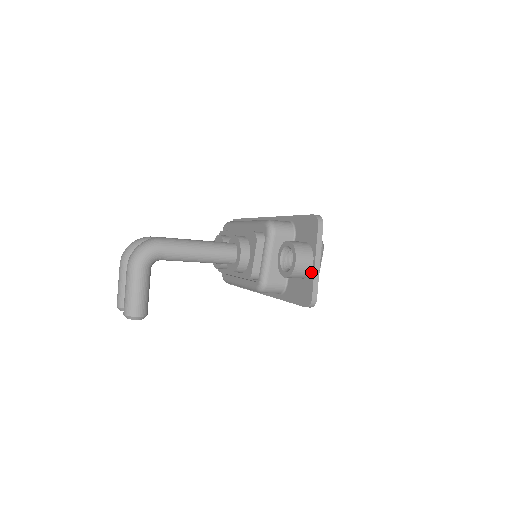
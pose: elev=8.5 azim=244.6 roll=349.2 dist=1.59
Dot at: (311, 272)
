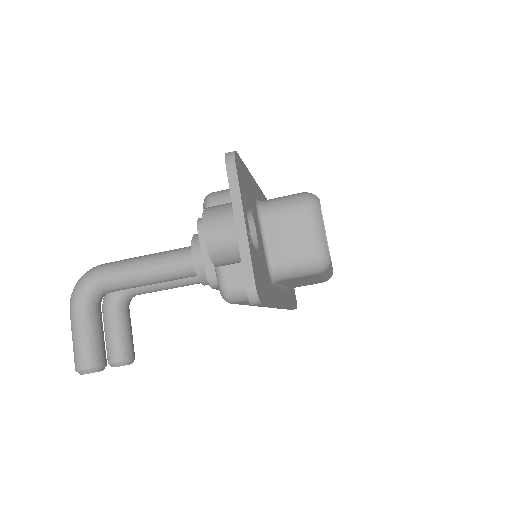
Dot at: (239, 244)
